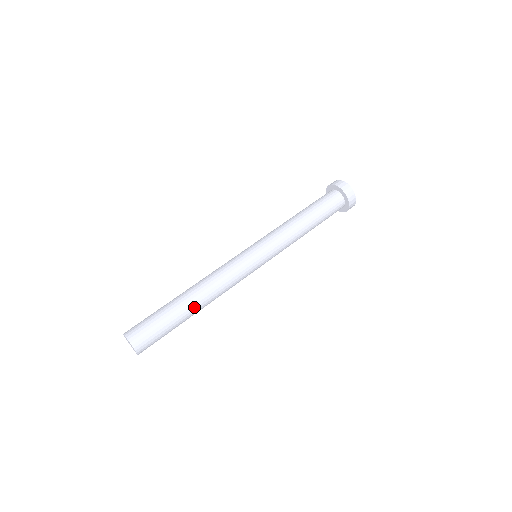
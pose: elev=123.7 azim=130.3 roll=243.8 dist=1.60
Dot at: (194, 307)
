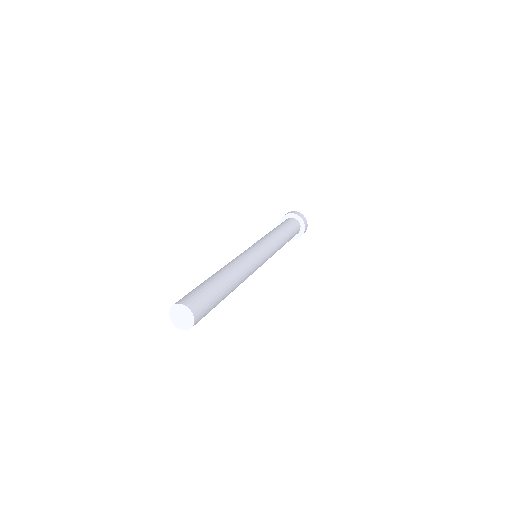
Dot at: (231, 288)
